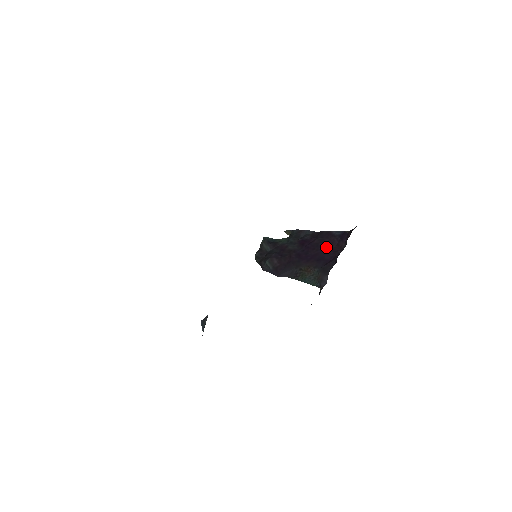
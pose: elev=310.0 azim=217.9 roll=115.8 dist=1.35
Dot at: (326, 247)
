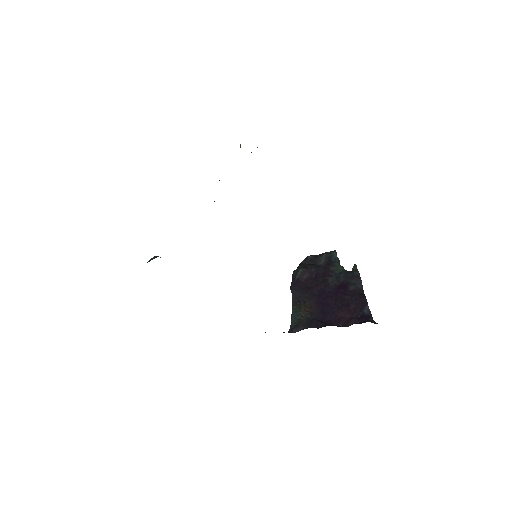
Dot at: (342, 310)
